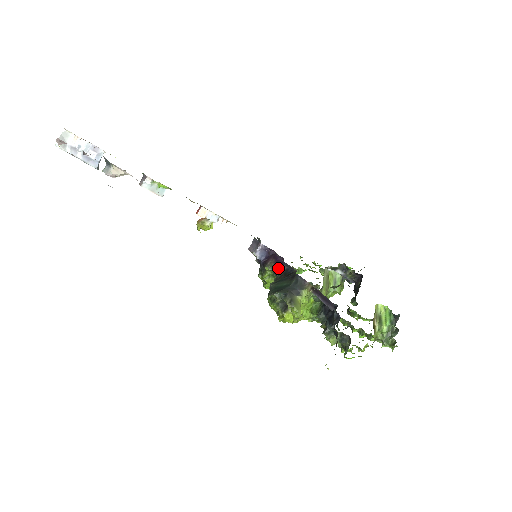
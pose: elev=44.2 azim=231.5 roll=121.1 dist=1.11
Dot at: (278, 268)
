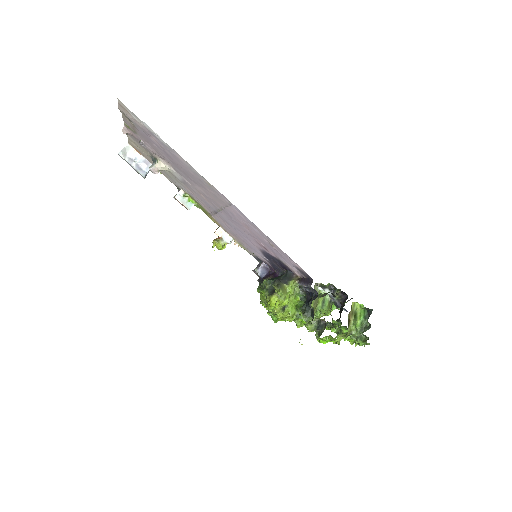
Dot at: occluded
